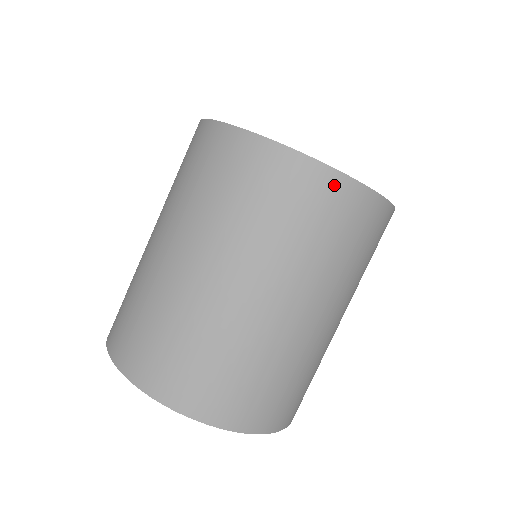
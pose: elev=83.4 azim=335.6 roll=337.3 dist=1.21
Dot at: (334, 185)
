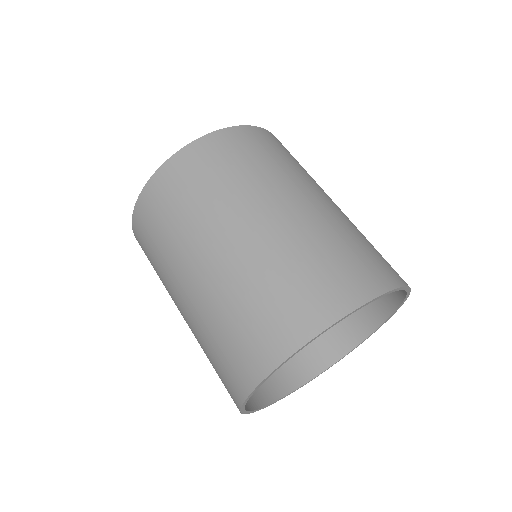
Dot at: (267, 134)
